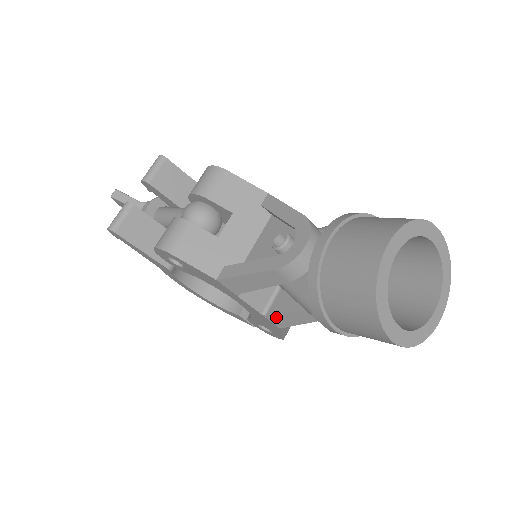
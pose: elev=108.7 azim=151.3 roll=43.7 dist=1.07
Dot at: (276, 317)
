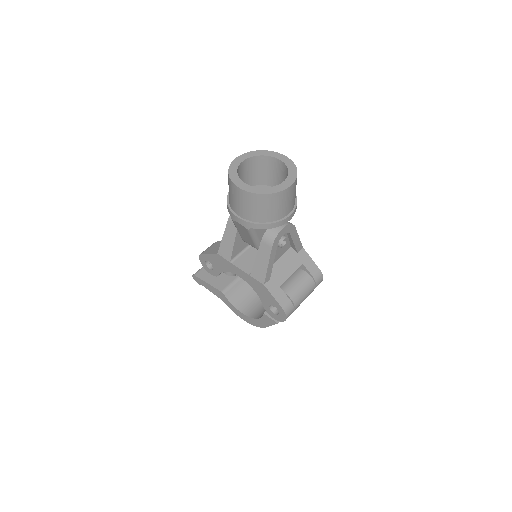
Dot at: (255, 271)
